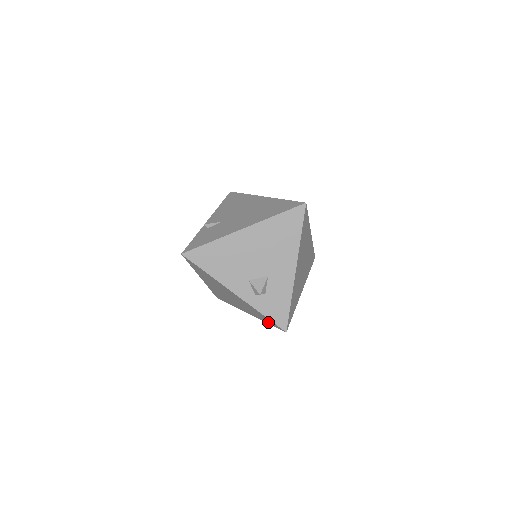
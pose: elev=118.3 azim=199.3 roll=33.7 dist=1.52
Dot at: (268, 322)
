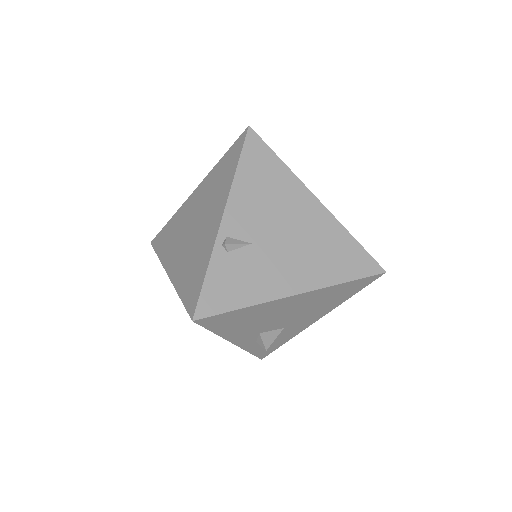
Dot at: occluded
